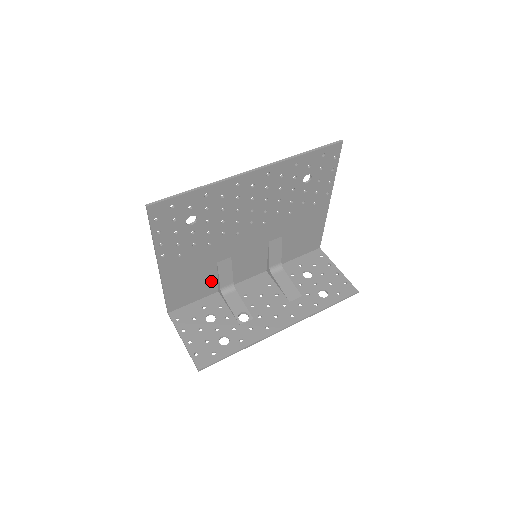
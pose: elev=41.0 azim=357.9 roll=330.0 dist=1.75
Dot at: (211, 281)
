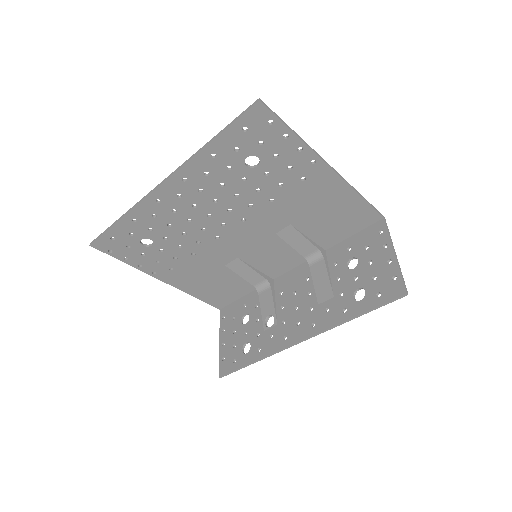
Dot at: (239, 280)
